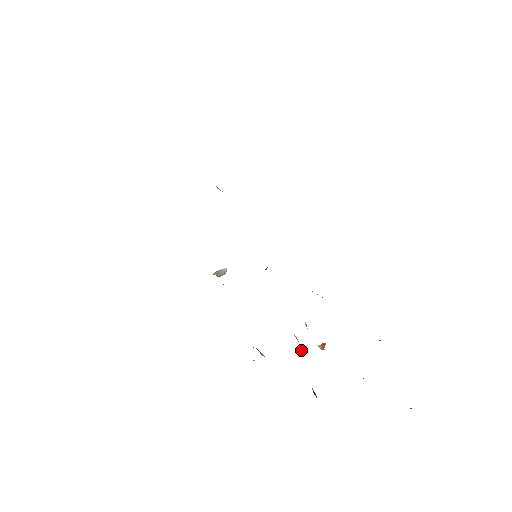
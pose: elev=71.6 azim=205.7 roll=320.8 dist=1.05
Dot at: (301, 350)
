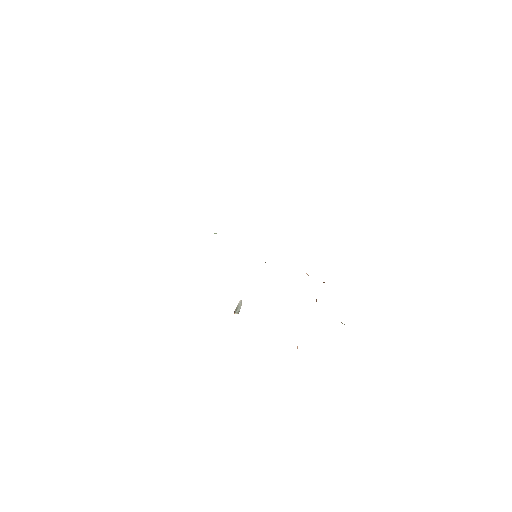
Dot at: occluded
